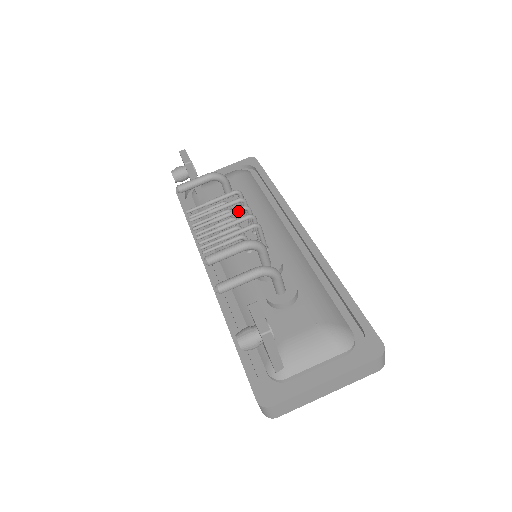
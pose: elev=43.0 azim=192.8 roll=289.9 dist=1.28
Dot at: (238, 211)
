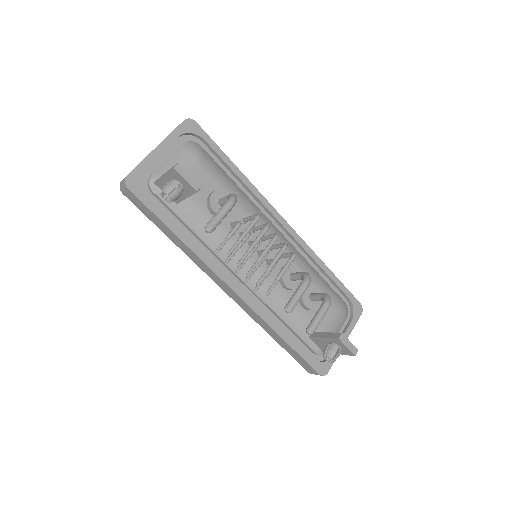
Dot at: occluded
